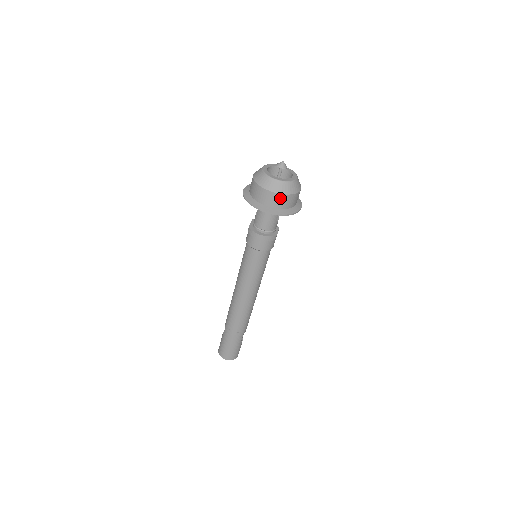
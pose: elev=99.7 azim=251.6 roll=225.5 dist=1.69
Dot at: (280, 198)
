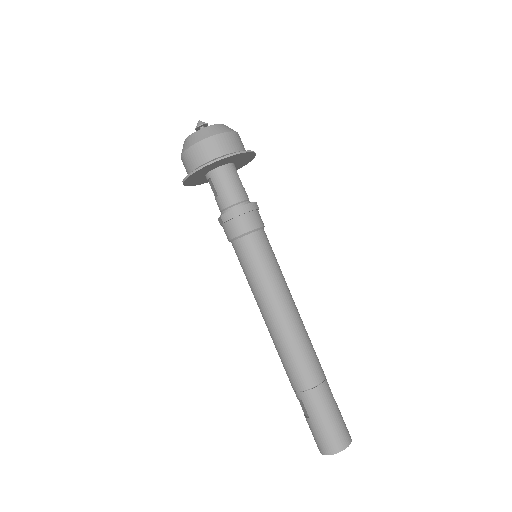
Dot at: (226, 138)
